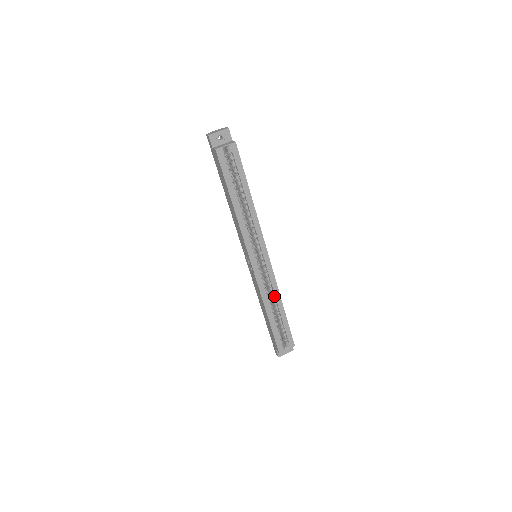
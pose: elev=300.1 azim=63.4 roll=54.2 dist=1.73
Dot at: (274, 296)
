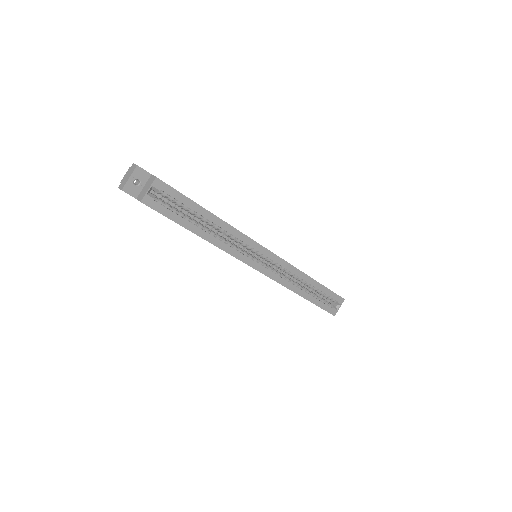
Dot at: (298, 277)
